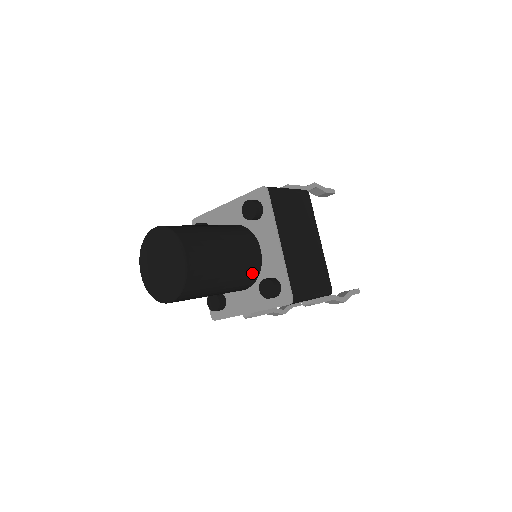
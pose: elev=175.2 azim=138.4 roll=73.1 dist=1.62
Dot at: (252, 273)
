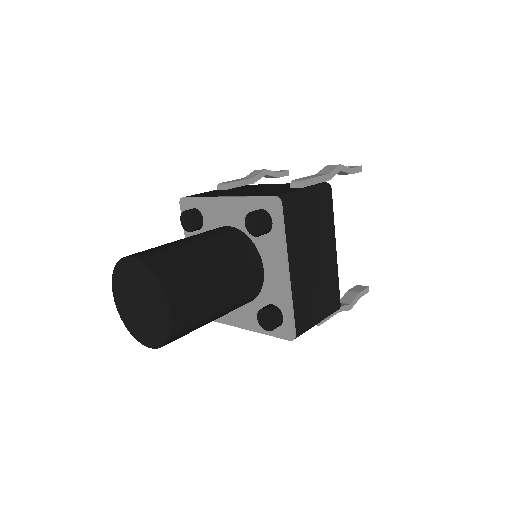
Dot at: (250, 297)
